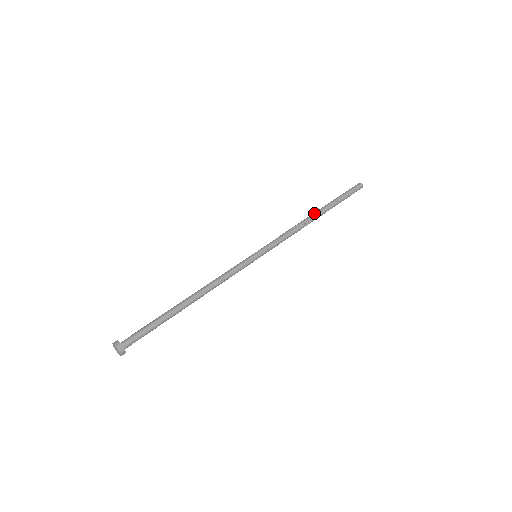
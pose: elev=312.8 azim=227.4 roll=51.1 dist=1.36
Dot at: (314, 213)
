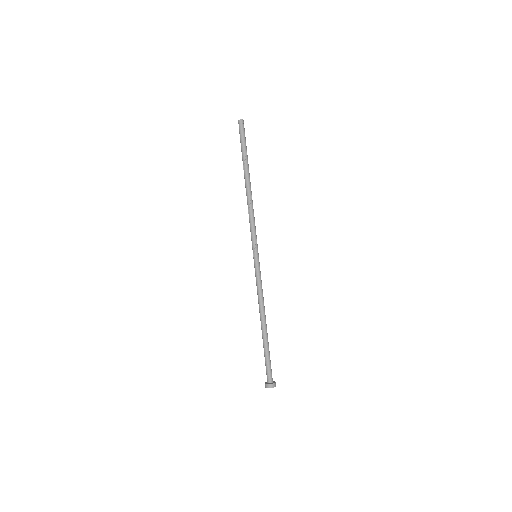
Dot at: (246, 185)
